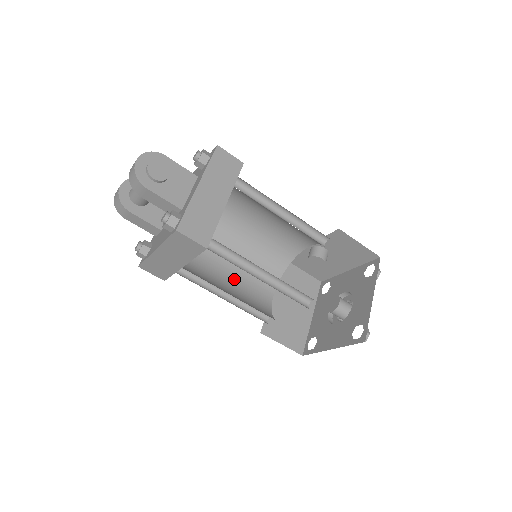
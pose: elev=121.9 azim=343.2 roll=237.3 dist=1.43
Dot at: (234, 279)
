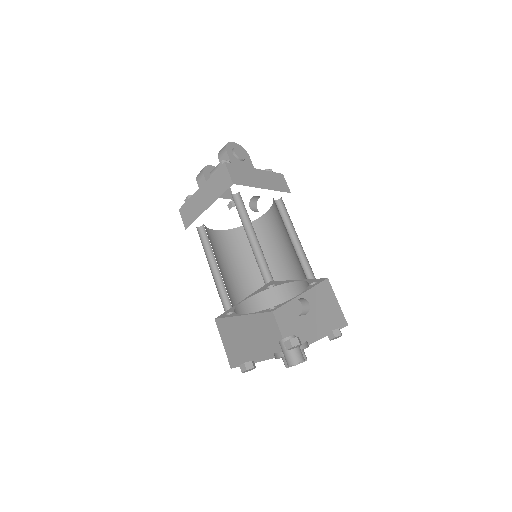
Dot at: (228, 275)
